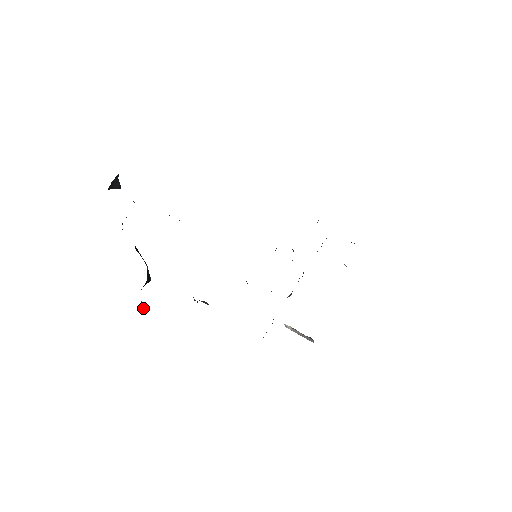
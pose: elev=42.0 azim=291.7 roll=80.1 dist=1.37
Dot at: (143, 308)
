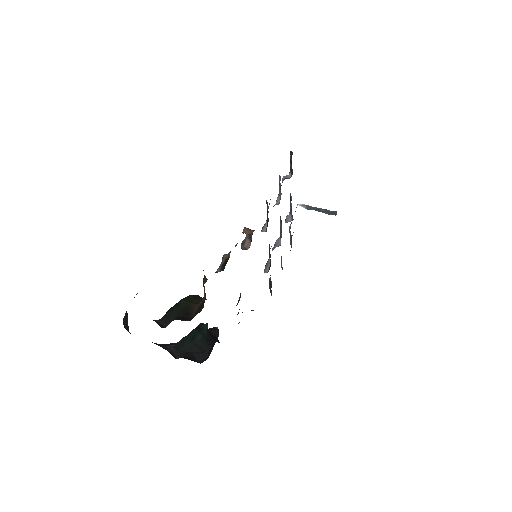
Dot at: (217, 332)
